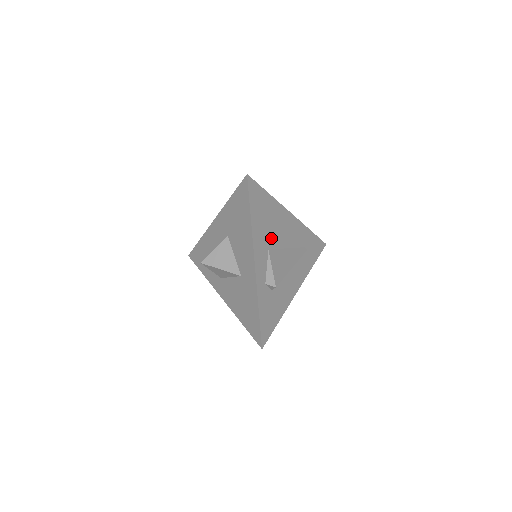
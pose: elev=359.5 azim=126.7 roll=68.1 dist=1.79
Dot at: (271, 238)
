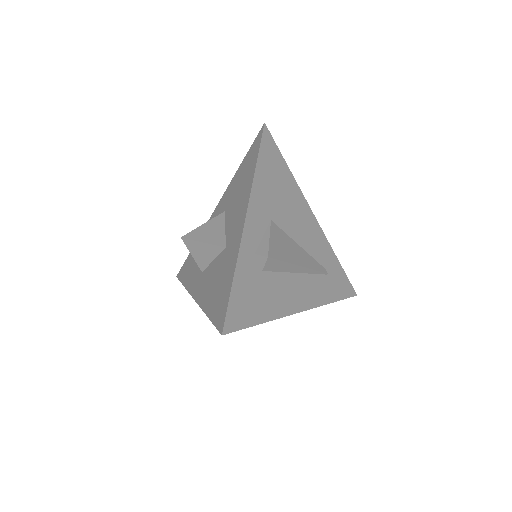
Dot at: (278, 212)
